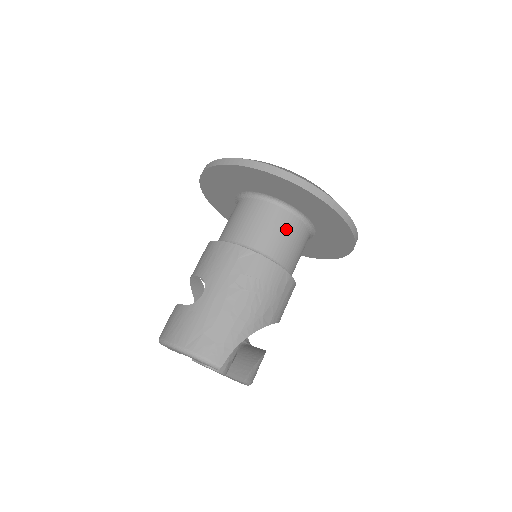
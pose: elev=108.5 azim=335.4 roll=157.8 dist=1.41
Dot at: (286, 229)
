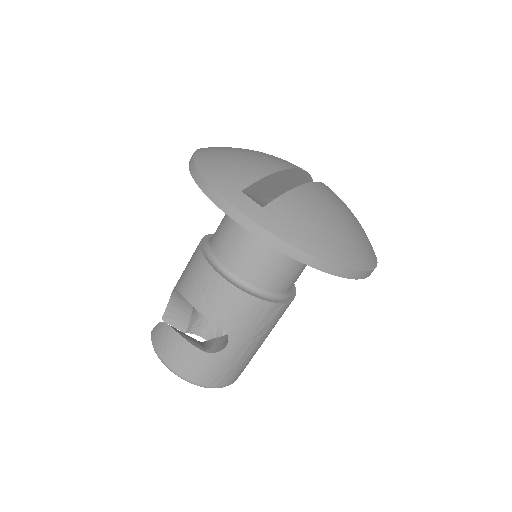
Dot at: occluded
